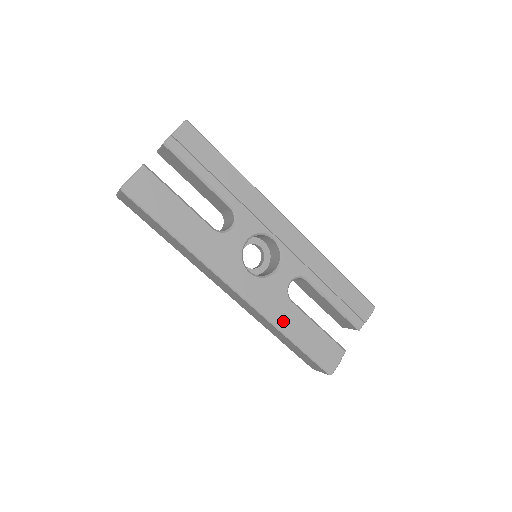
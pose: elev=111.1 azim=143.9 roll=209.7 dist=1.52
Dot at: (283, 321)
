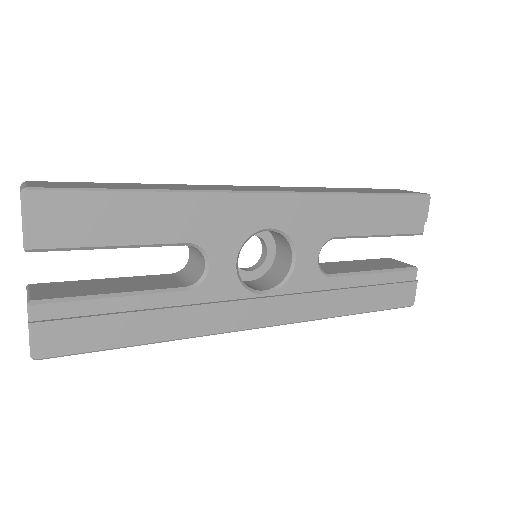
Dot at: (335, 305)
